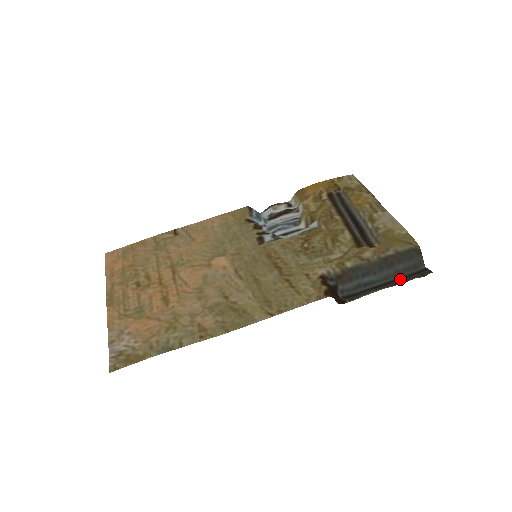
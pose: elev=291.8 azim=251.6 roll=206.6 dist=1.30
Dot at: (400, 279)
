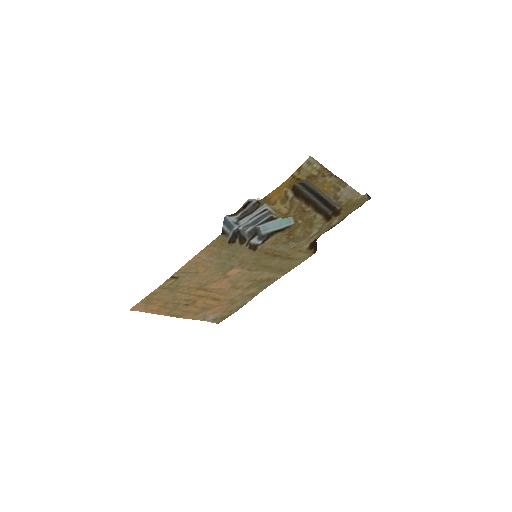
Dot at: occluded
